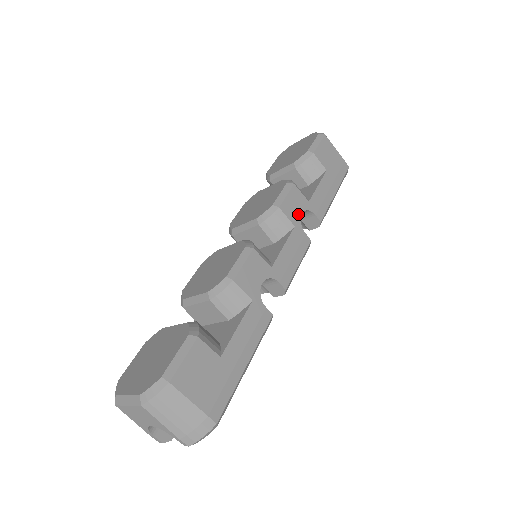
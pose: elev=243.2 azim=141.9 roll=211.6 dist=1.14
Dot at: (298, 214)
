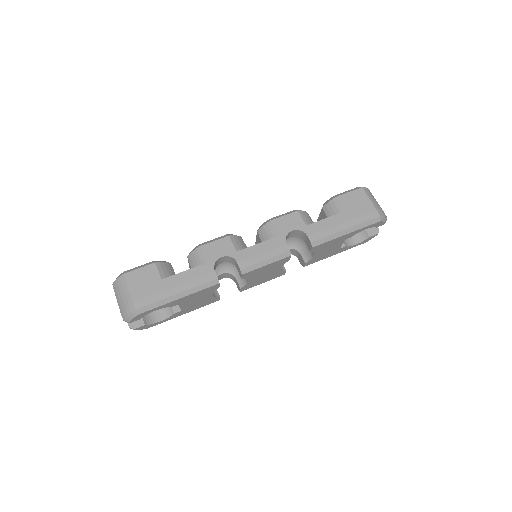
Dot at: (288, 230)
